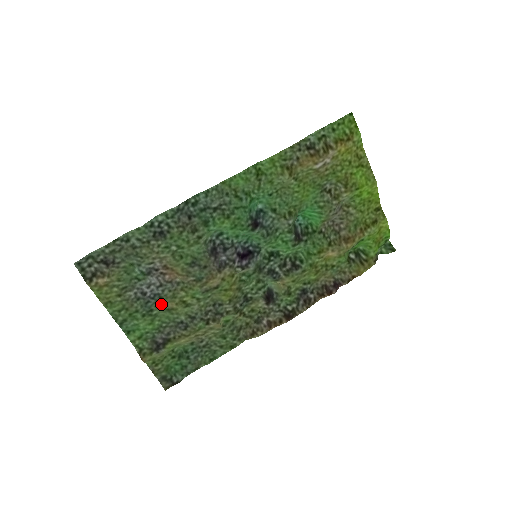
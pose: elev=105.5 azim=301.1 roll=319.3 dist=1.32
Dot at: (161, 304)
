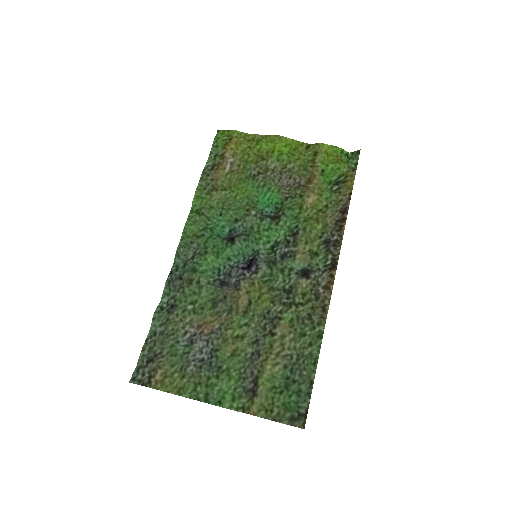
Dot at: (222, 356)
